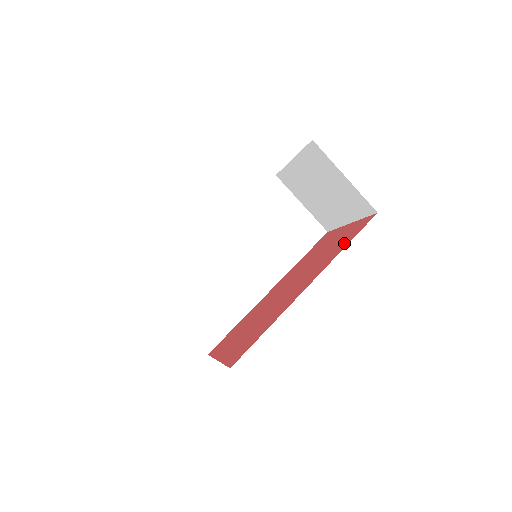
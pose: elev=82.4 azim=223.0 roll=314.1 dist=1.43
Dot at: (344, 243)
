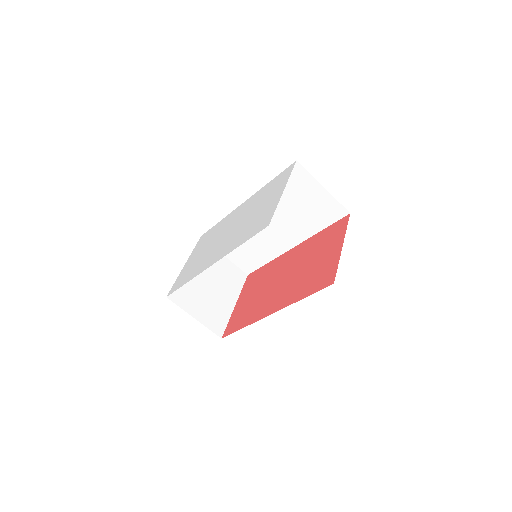
Dot at: (308, 289)
